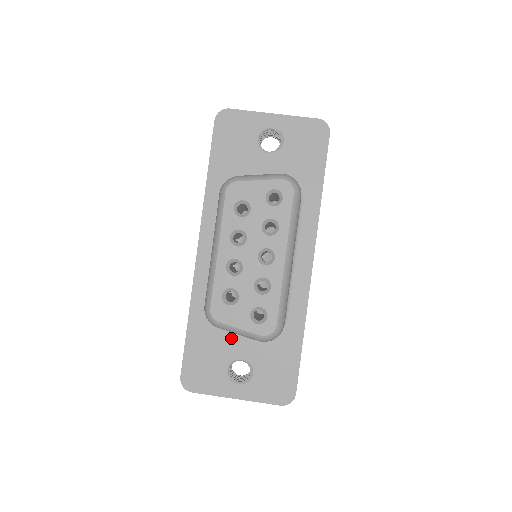
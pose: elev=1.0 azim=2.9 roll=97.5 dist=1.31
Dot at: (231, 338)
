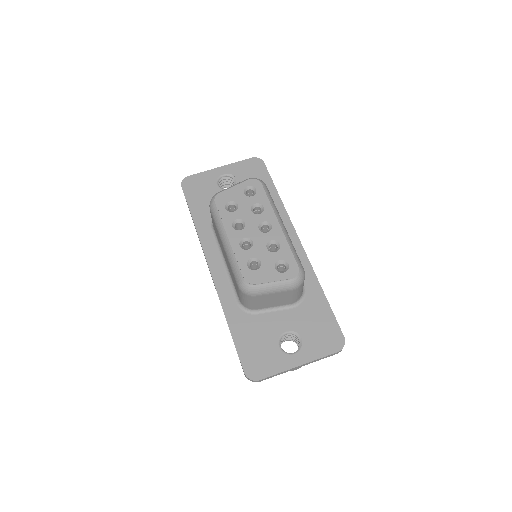
Dot at: (269, 320)
